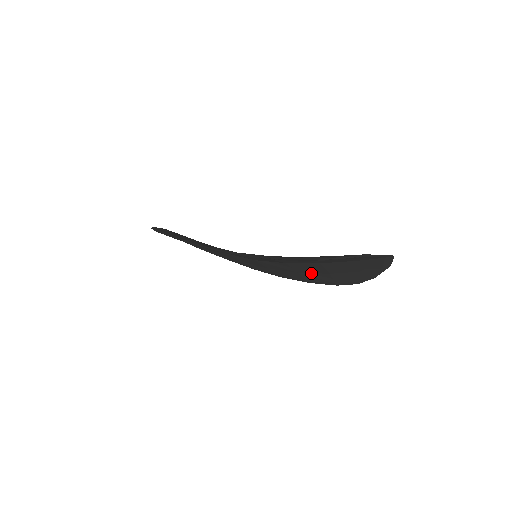
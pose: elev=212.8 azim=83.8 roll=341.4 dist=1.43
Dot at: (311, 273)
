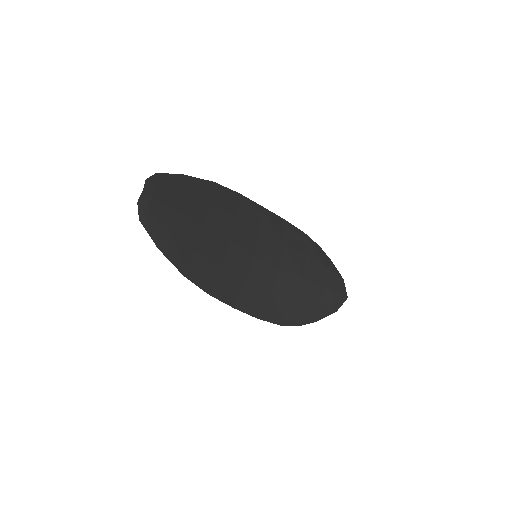
Dot at: (292, 248)
